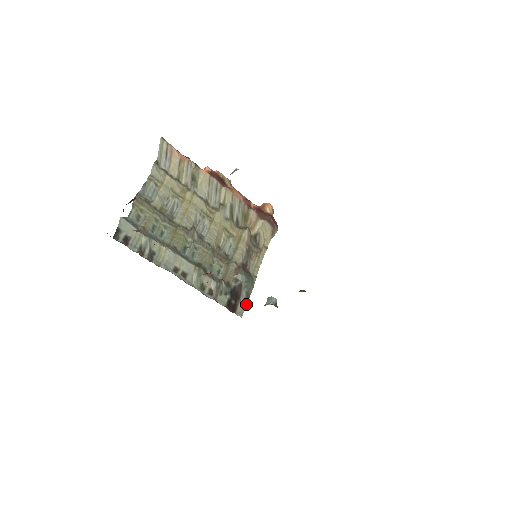
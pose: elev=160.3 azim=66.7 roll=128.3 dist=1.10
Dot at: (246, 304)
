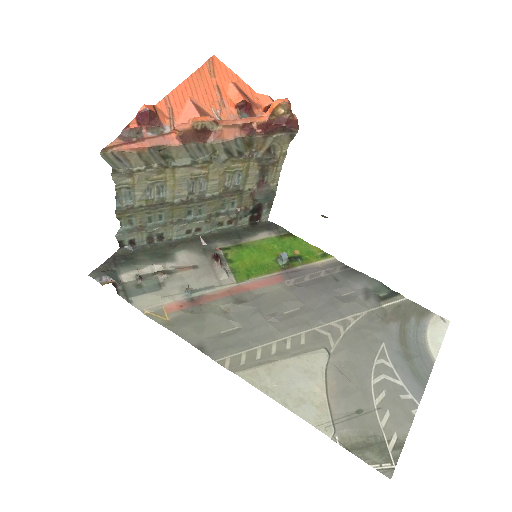
Dot at: (270, 209)
